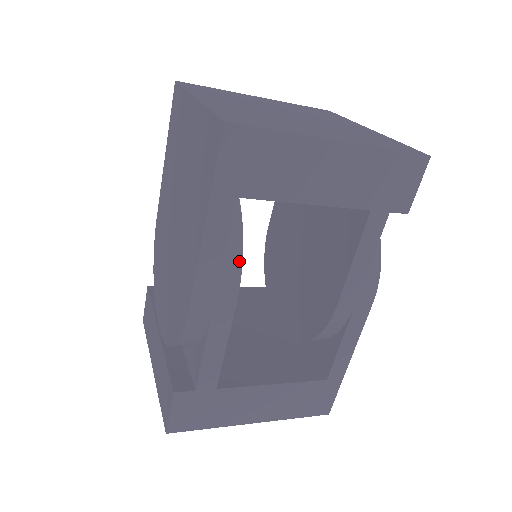
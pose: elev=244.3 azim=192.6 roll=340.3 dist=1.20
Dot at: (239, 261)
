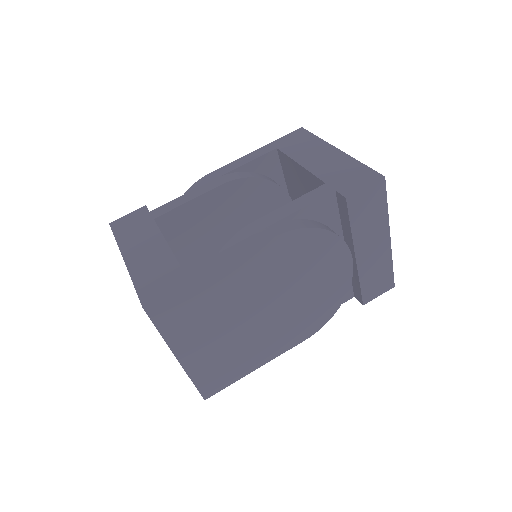
Dot at: (247, 177)
